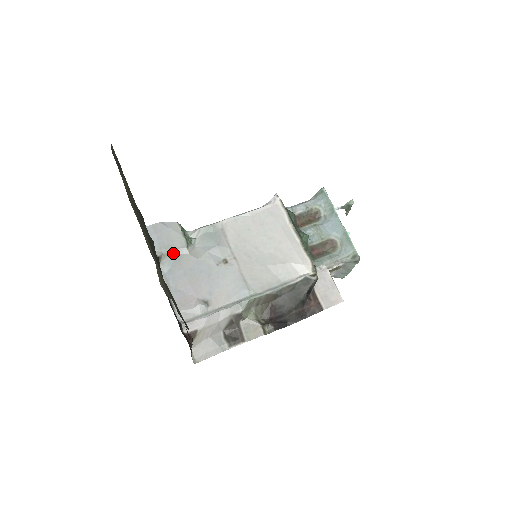
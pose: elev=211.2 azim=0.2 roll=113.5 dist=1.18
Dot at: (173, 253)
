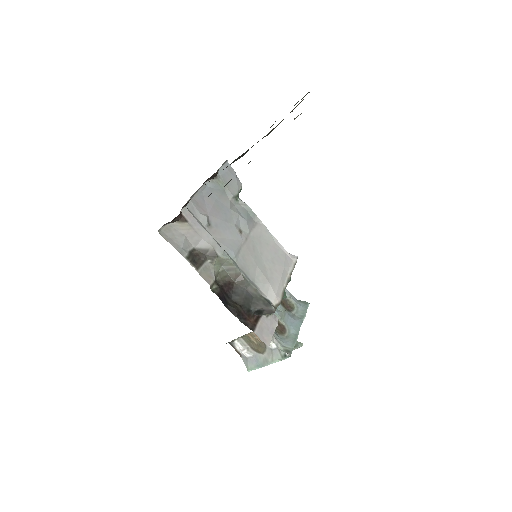
Dot at: (224, 187)
